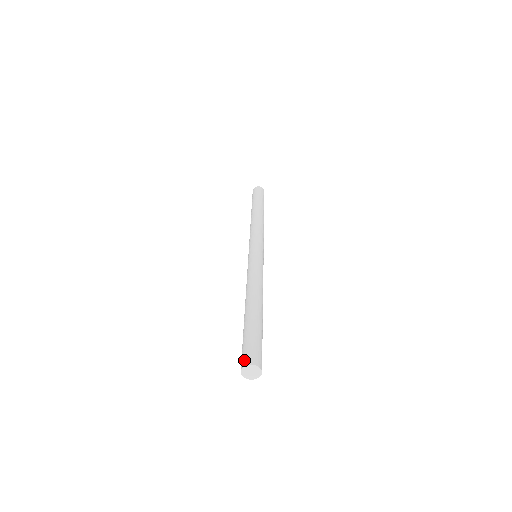
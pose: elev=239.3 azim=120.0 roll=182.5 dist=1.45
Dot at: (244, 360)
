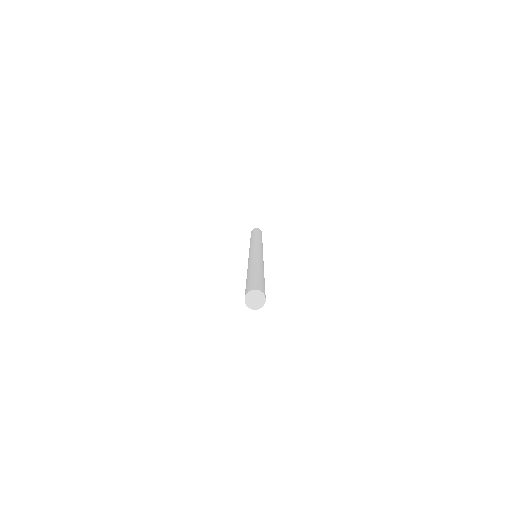
Dot at: (245, 294)
